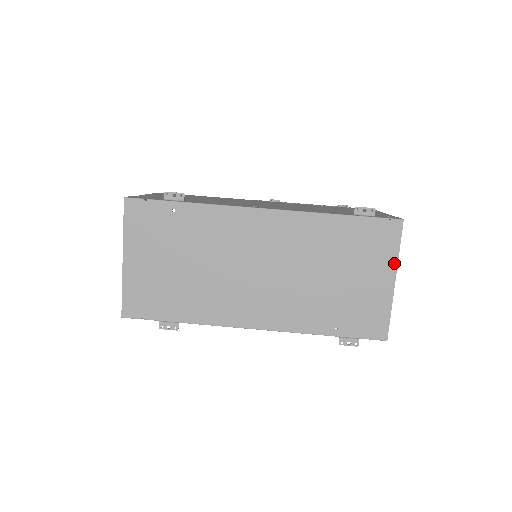
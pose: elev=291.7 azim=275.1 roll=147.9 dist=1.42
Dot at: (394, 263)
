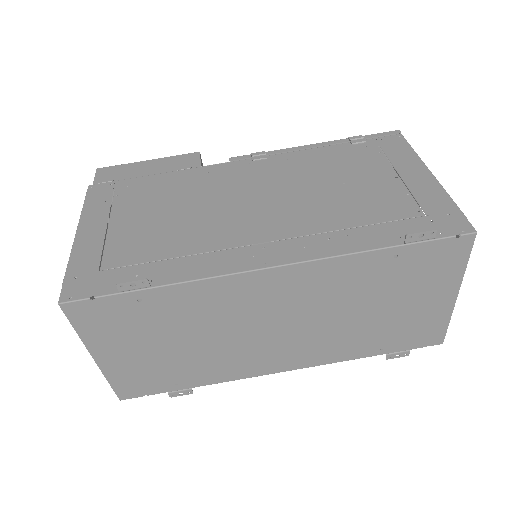
Dot at: (458, 279)
